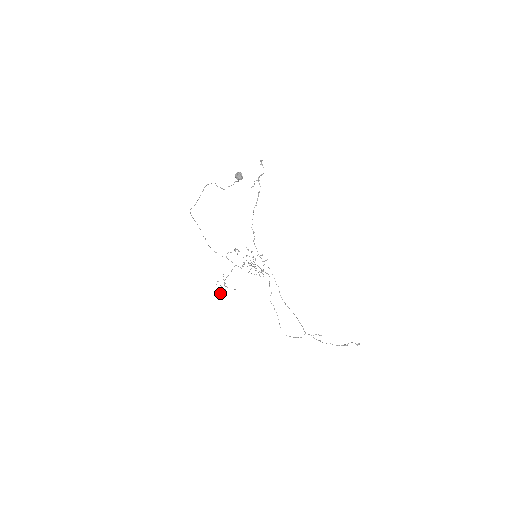
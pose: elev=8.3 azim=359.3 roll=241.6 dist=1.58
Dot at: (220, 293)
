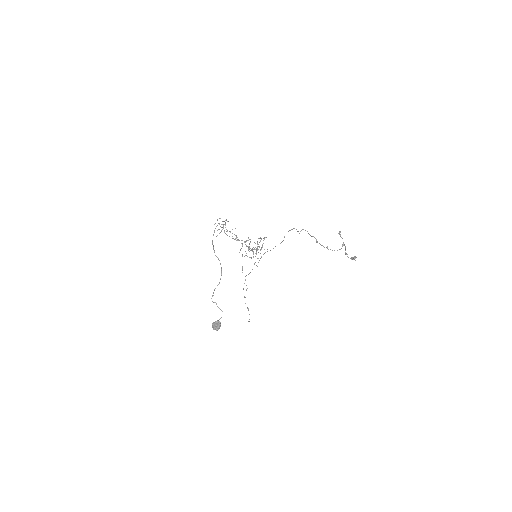
Dot at: (217, 219)
